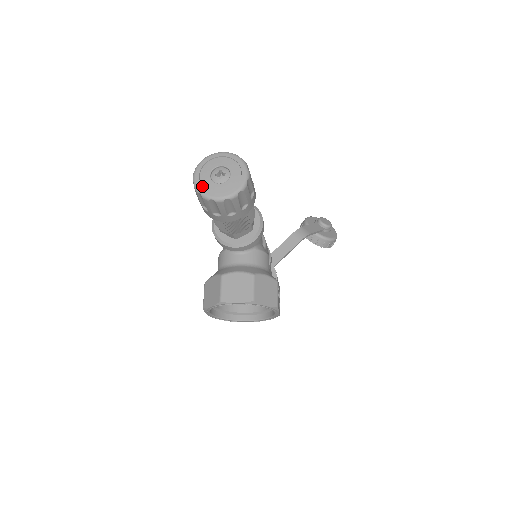
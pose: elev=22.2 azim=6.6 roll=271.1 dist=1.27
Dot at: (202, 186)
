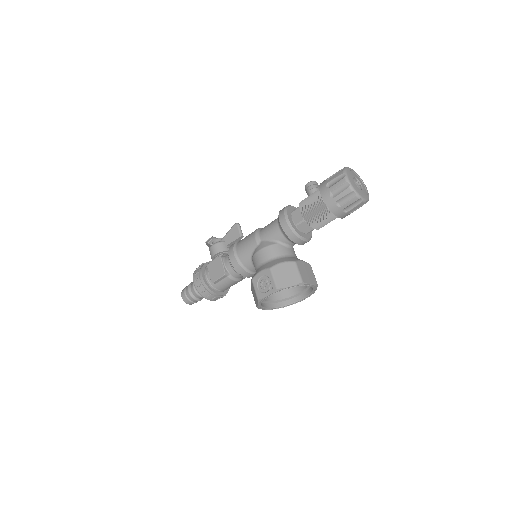
Dot at: (355, 187)
